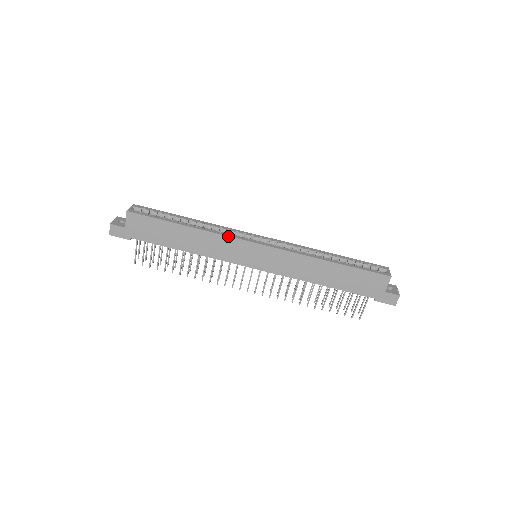
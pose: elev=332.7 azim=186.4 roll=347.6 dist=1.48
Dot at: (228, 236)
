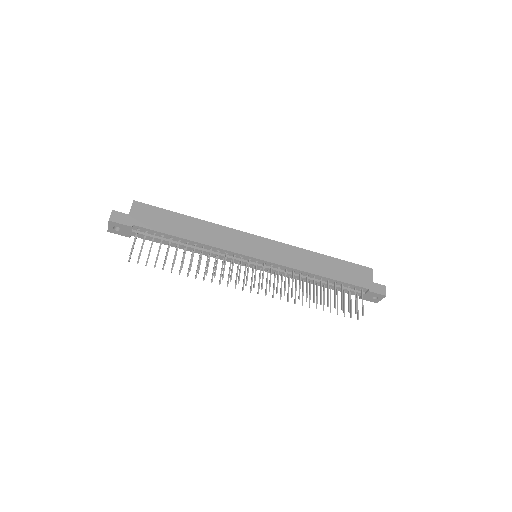
Dot at: (232, 228)
